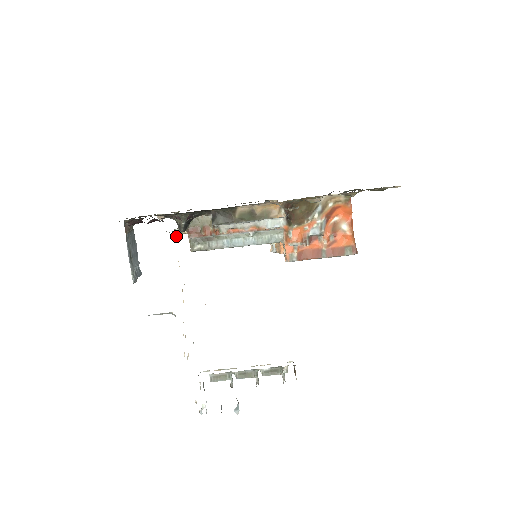
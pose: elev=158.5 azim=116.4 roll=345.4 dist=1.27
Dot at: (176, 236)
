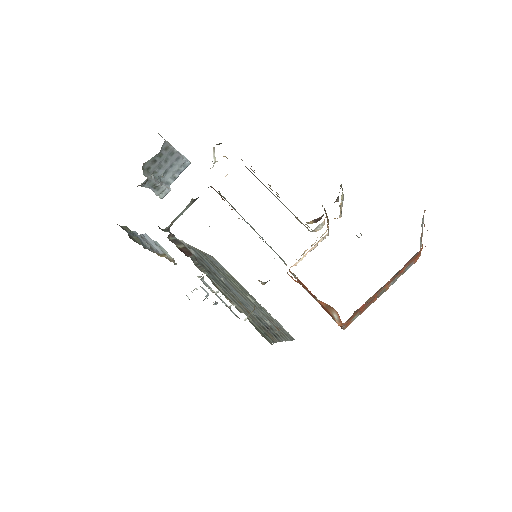
Dot at: occluded
